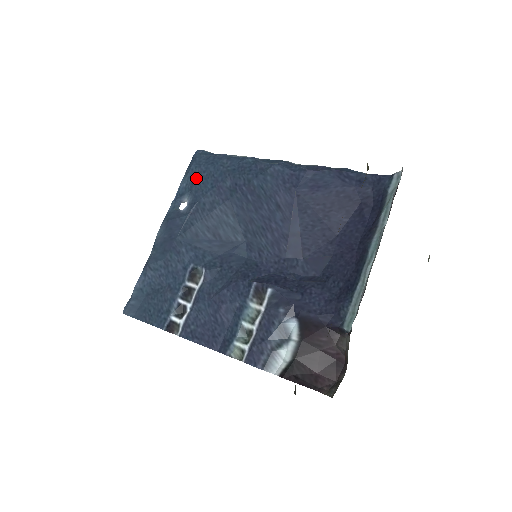
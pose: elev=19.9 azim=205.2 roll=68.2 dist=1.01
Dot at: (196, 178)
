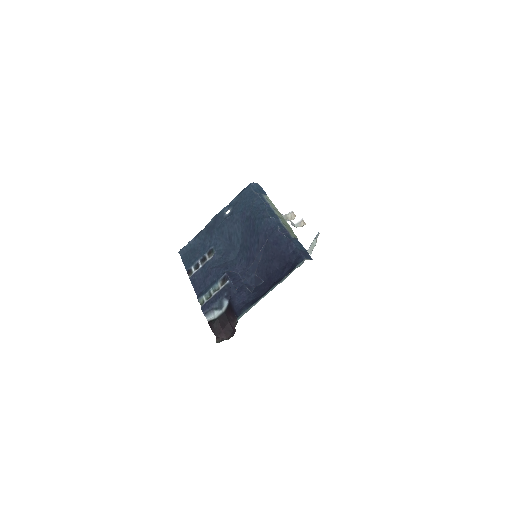
Dot at: (240, 200)
